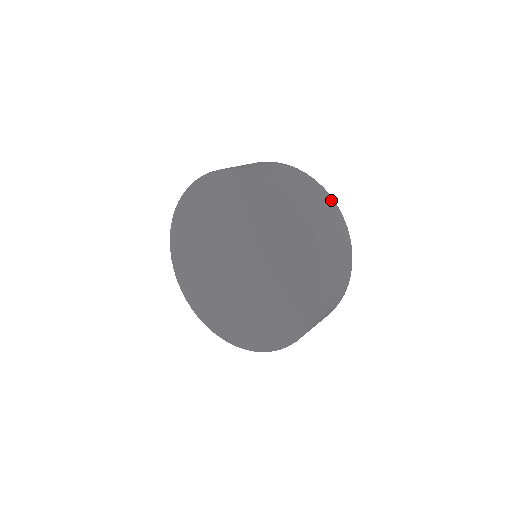
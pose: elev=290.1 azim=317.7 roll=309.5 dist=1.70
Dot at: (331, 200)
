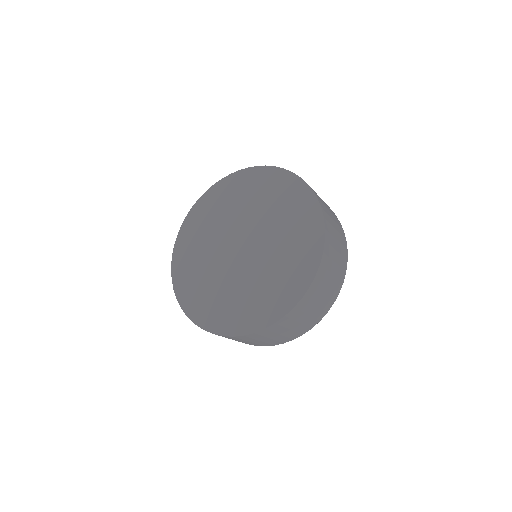
Dot at: occluded
